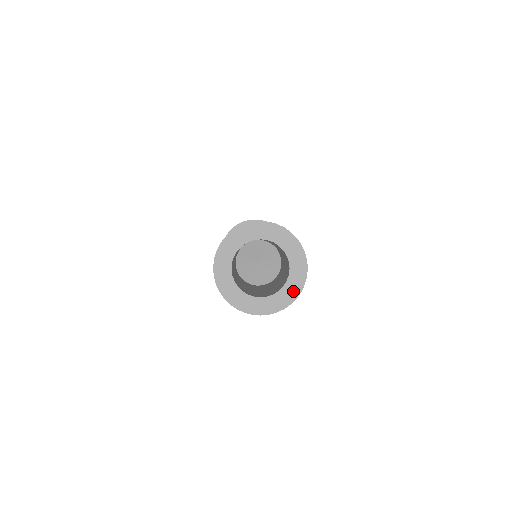
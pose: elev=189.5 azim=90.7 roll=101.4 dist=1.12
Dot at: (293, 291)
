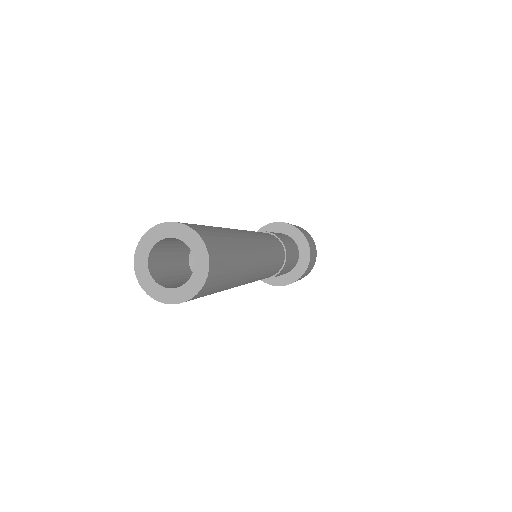
Dot at: (198, 283)
